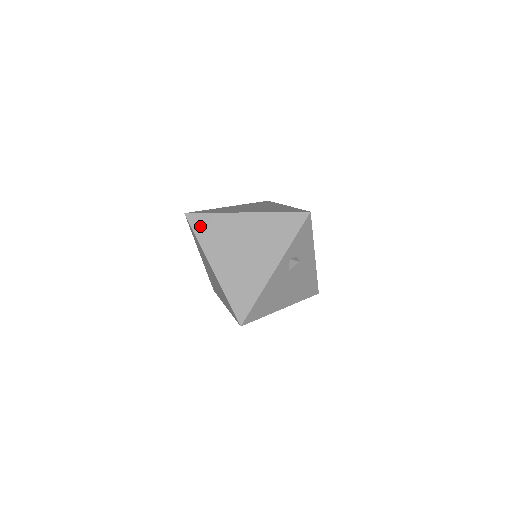
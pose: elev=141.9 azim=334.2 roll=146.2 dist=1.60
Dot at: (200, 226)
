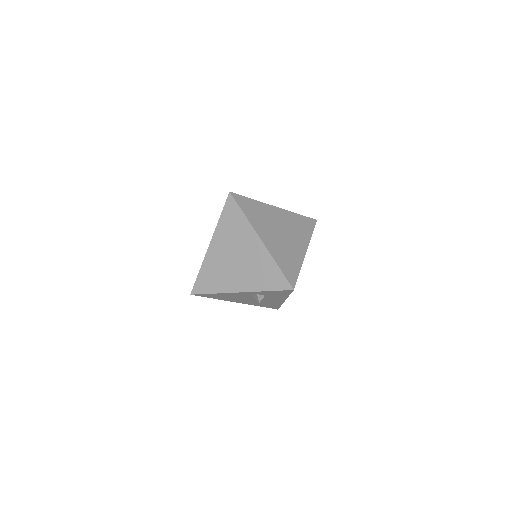
Dot at: (229, 212)
